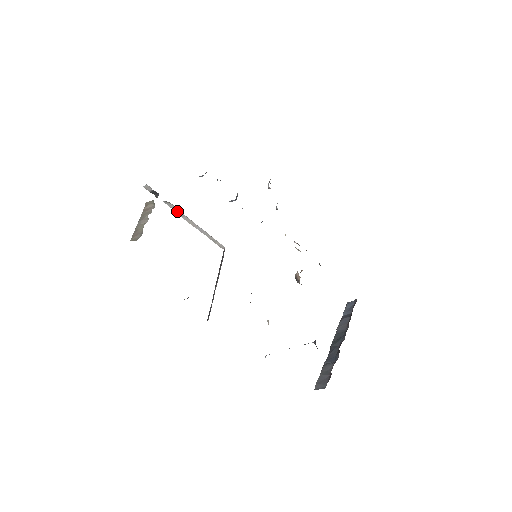
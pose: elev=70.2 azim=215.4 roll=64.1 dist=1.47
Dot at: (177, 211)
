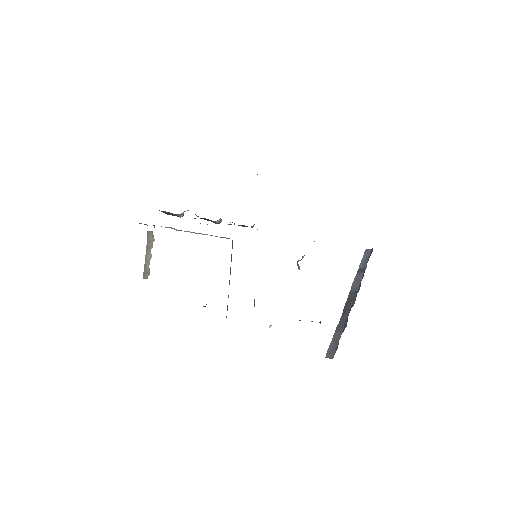
Dot at: (177, 230)
